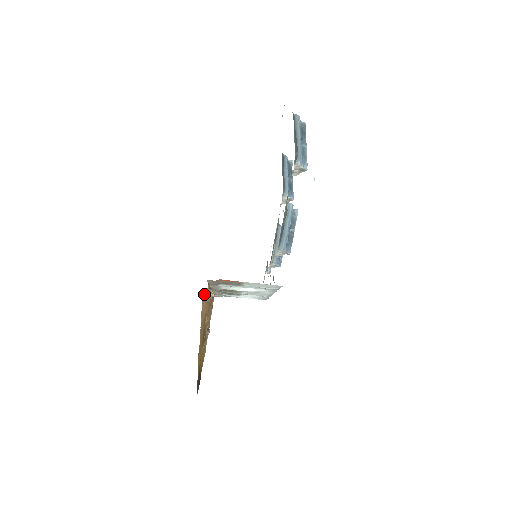
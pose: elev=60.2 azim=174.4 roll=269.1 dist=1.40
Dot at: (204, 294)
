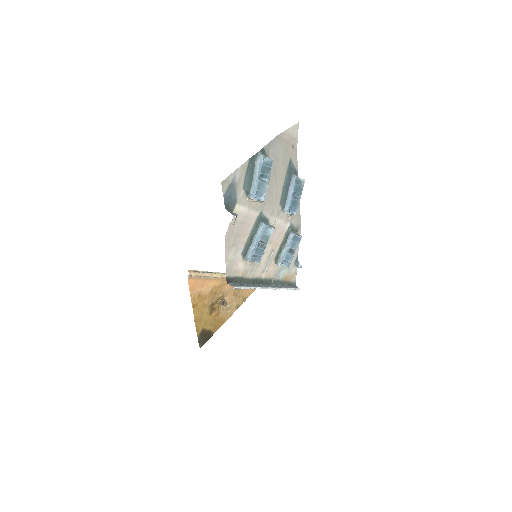
Dot at: (195, 278)
